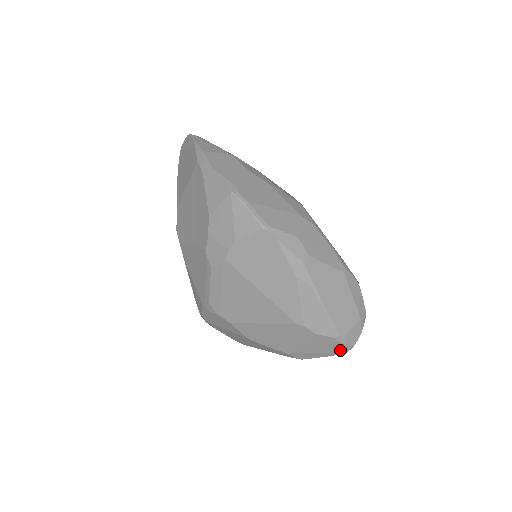
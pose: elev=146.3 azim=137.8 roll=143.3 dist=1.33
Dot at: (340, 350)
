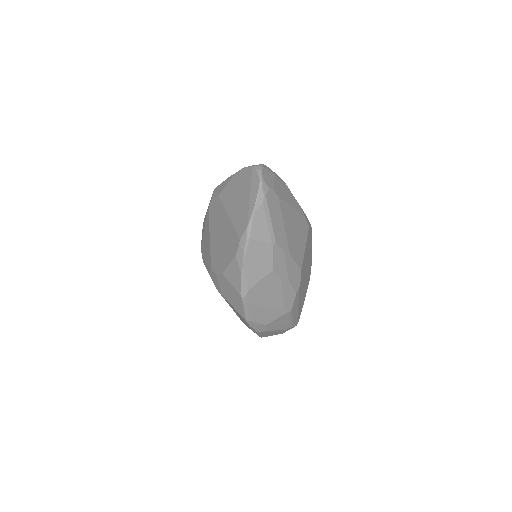
Dot at: occluded
